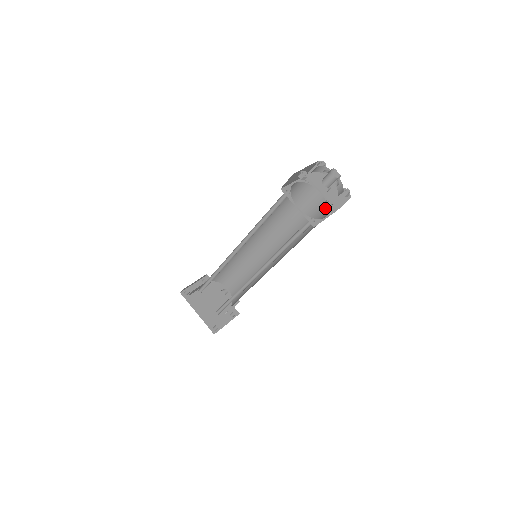
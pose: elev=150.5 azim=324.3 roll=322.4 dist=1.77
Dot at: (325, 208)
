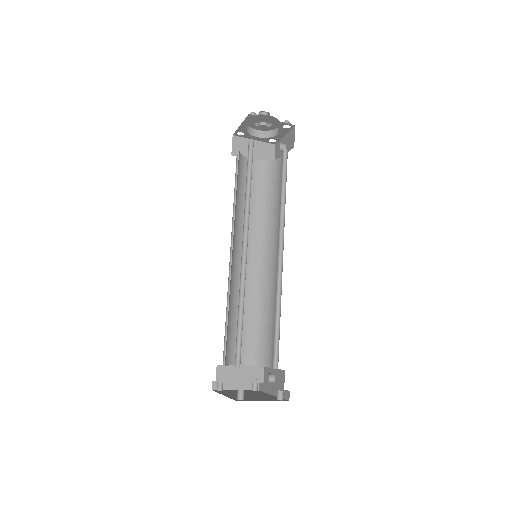
Dot at: (283, 153)
